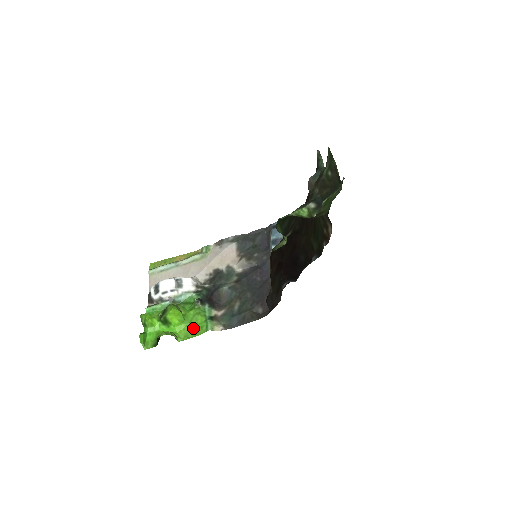
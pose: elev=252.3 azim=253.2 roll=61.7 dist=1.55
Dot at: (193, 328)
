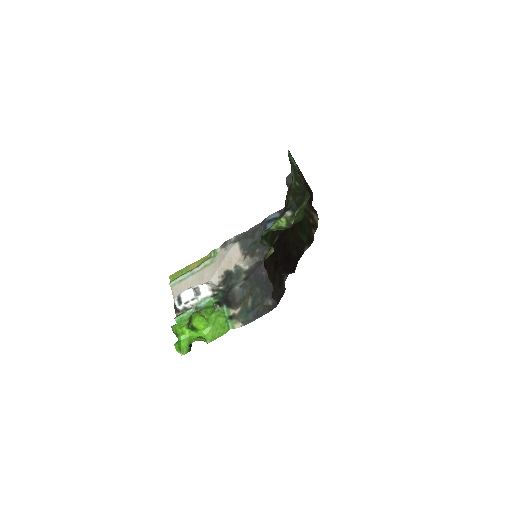
Dot at: (217, 329)
